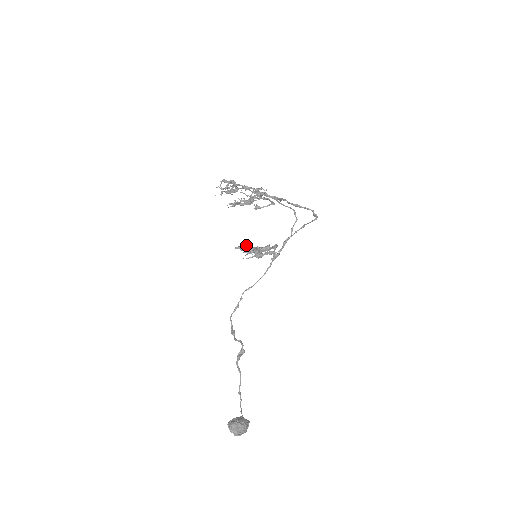
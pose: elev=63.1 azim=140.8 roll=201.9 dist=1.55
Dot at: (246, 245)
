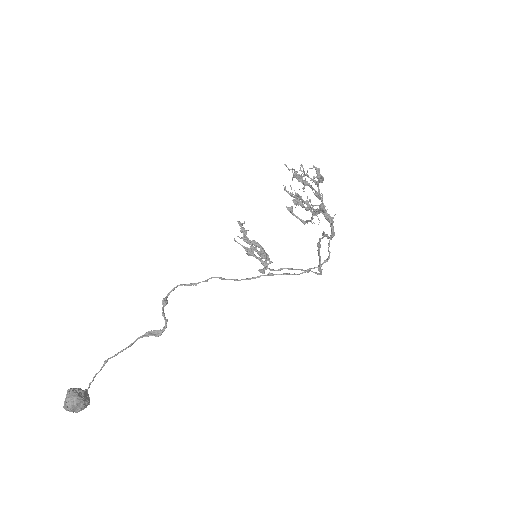
Dot at: occluded
